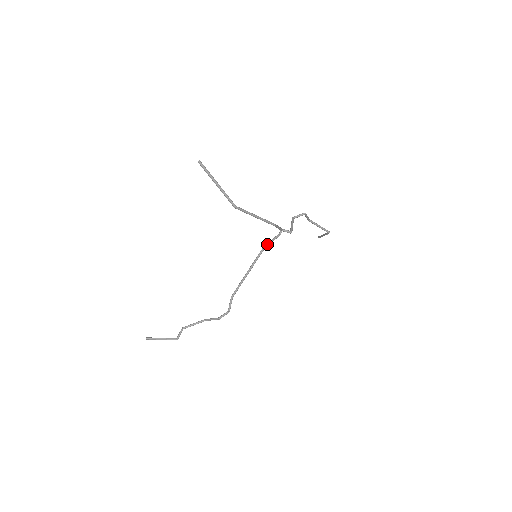
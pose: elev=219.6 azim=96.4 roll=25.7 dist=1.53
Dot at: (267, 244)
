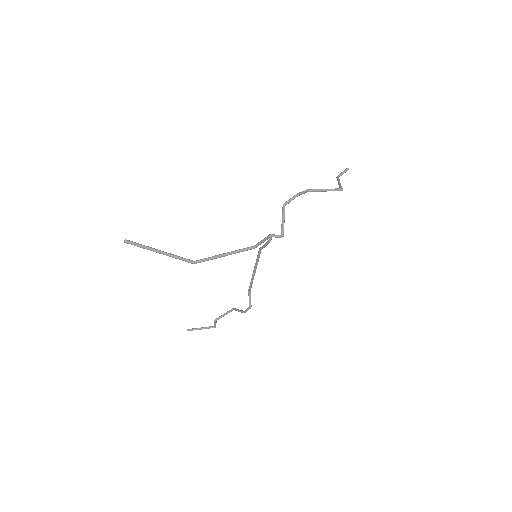
Dot at: (261, 248)
